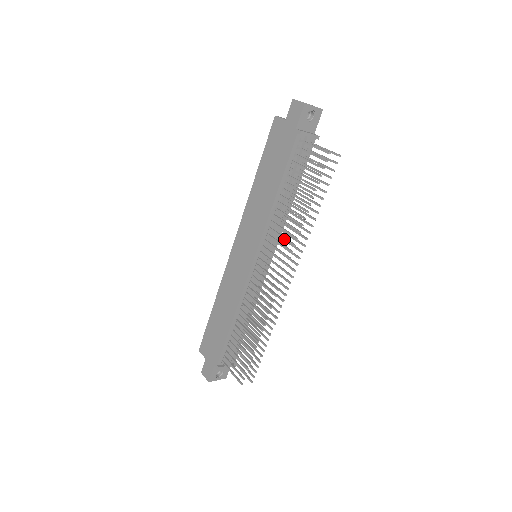
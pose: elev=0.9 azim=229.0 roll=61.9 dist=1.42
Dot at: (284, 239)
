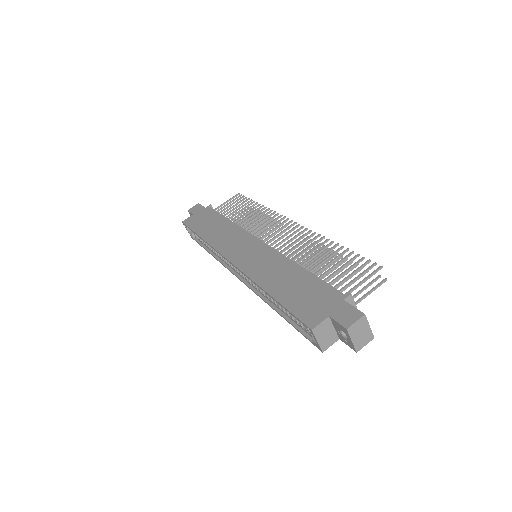
Dot at: (264, 219)
